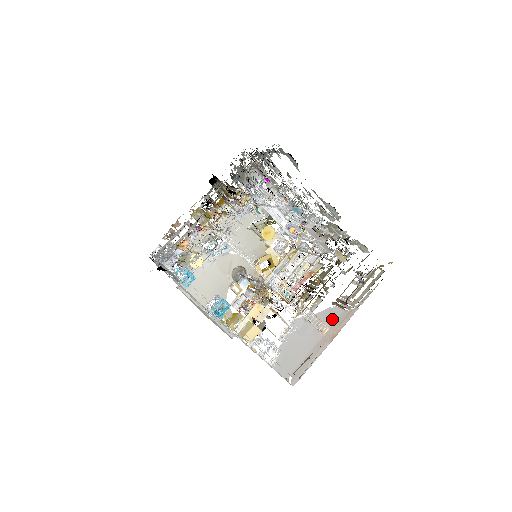
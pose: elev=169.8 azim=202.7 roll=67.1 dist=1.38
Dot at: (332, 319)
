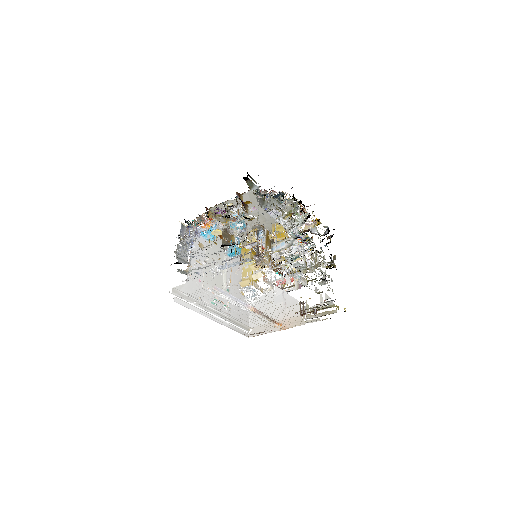
Dot at: (292, 313)
